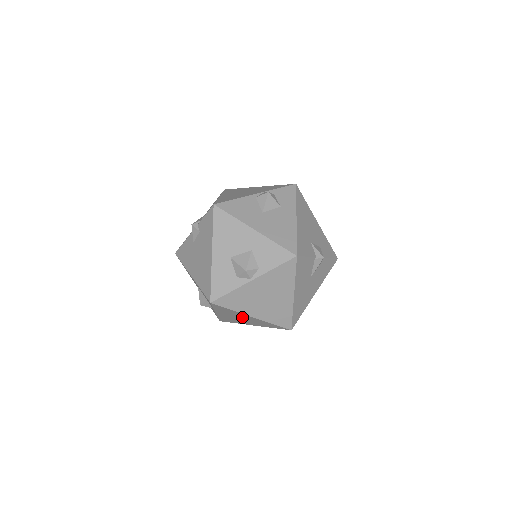
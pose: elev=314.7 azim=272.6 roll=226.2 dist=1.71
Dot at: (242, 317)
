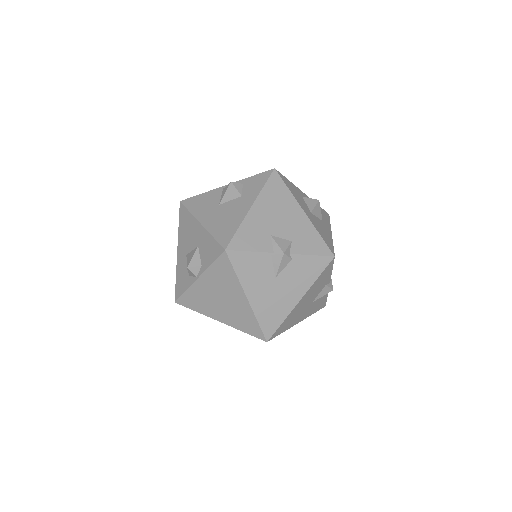
Dot at: occluded
